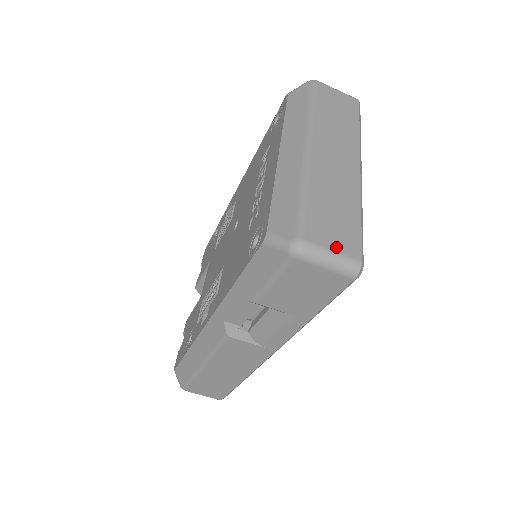
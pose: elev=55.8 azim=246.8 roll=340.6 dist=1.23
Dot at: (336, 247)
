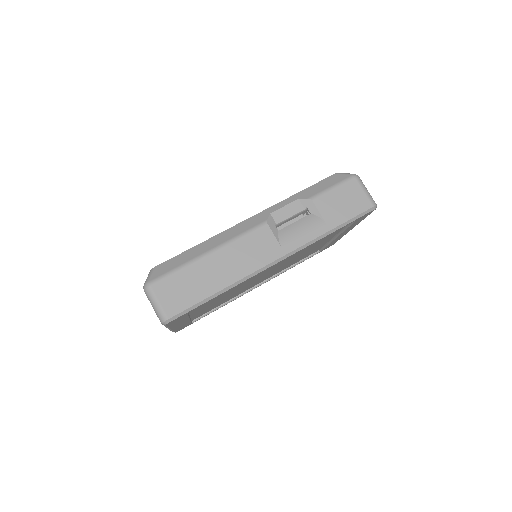
Dot at: occluded
